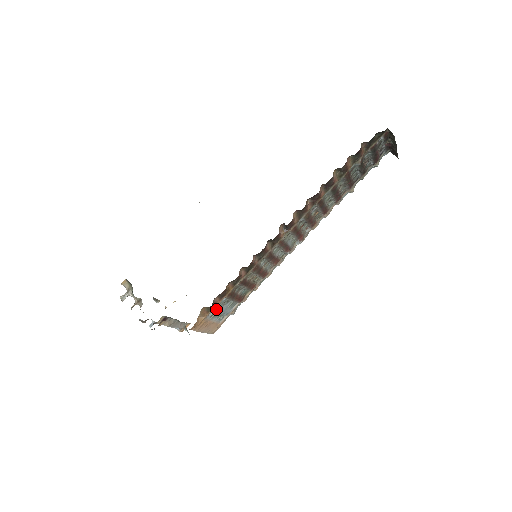
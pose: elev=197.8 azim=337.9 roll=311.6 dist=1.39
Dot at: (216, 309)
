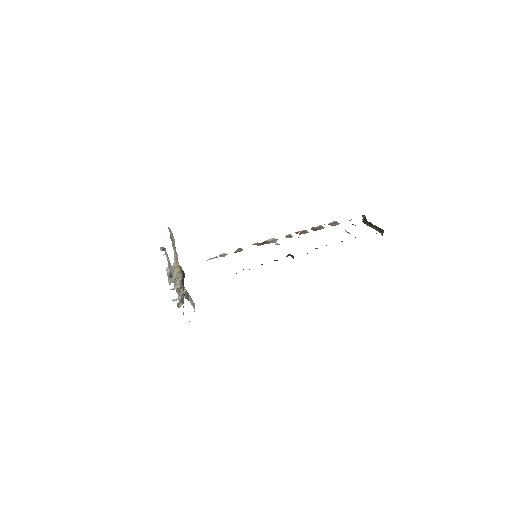
Dot at: occluded
